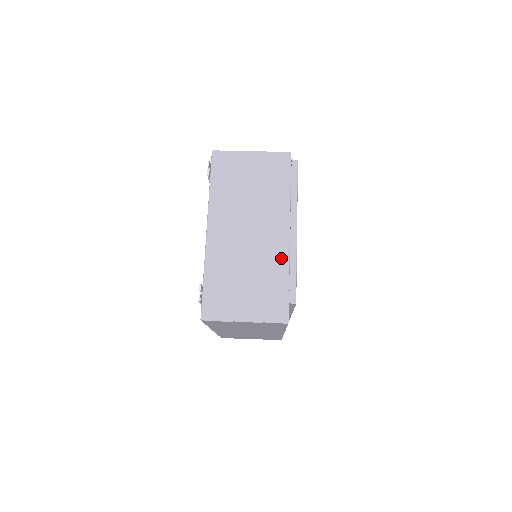
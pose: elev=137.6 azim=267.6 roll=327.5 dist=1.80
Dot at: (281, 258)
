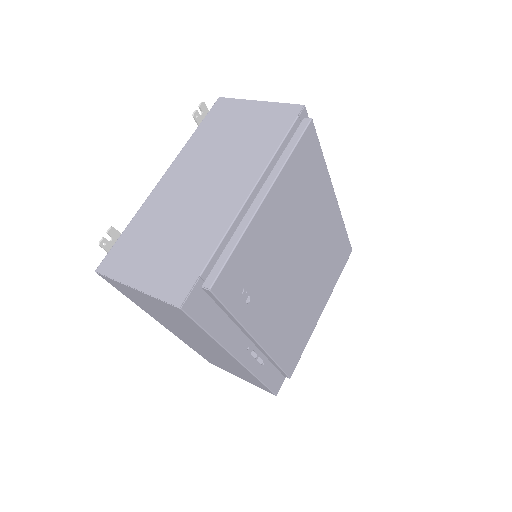
Dot at: (220, 224)
